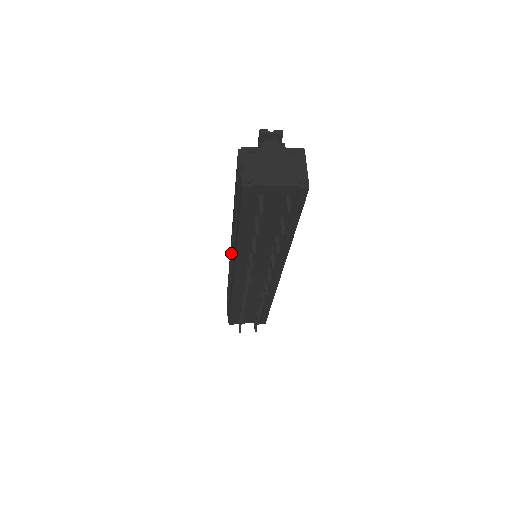
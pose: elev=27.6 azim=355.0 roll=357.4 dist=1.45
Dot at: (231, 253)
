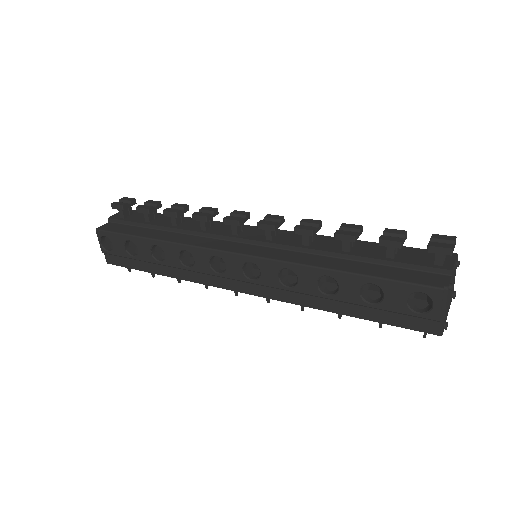
Dot at: (243, 269)
